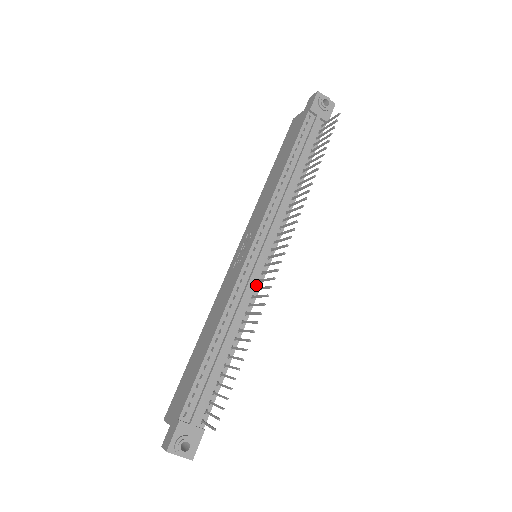
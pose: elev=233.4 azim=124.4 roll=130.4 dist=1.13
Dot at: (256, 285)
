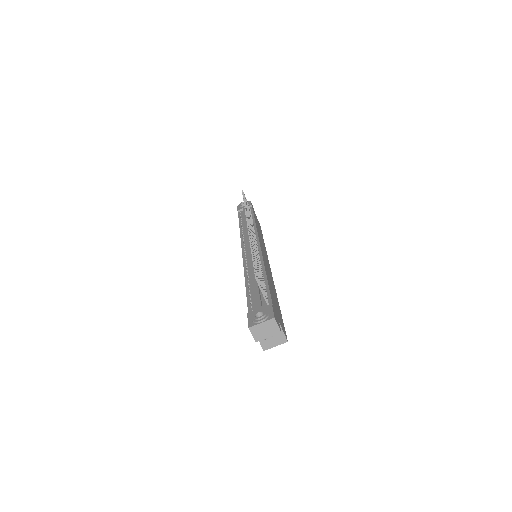
Dot at: occluded
